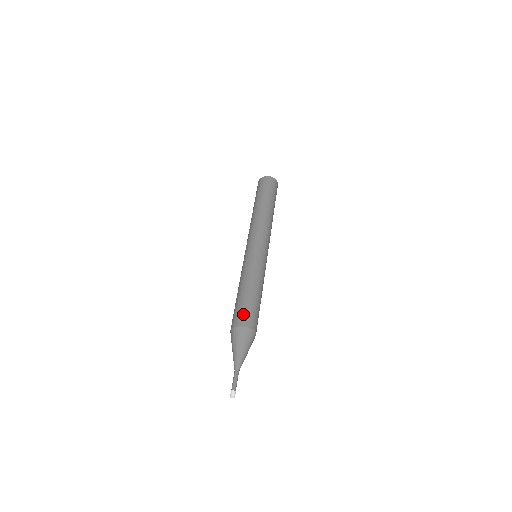
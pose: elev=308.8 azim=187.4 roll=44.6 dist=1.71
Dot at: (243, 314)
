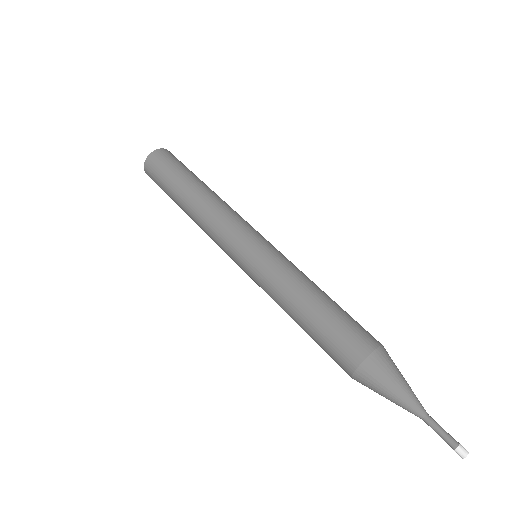
Dot at: (359, 330)
